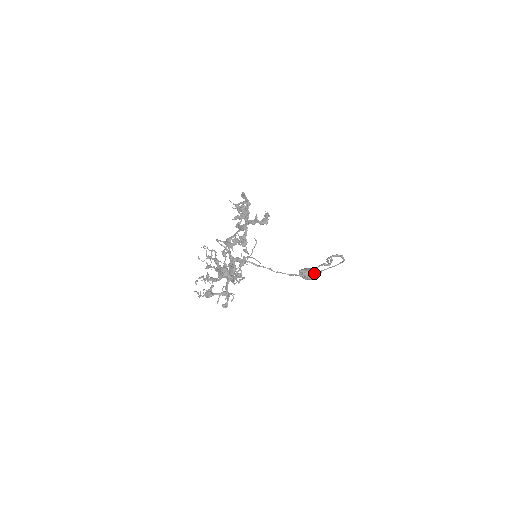
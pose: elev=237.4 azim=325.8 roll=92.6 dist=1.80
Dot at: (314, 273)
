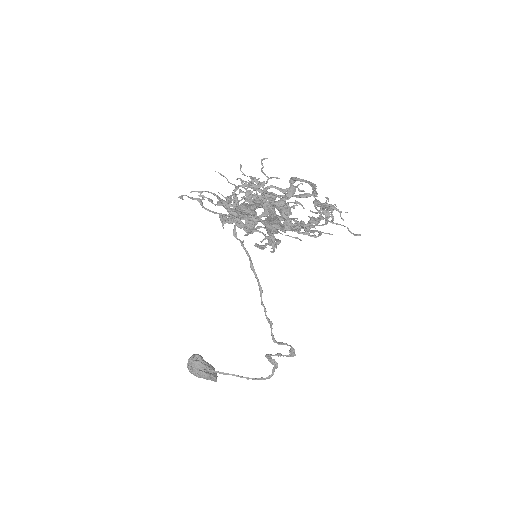
Dot at: (214, 371)
